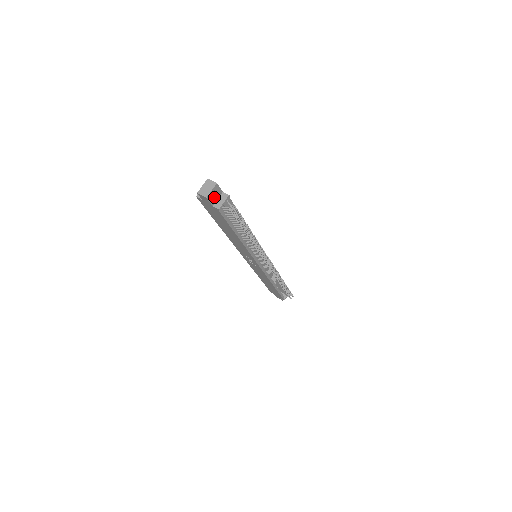
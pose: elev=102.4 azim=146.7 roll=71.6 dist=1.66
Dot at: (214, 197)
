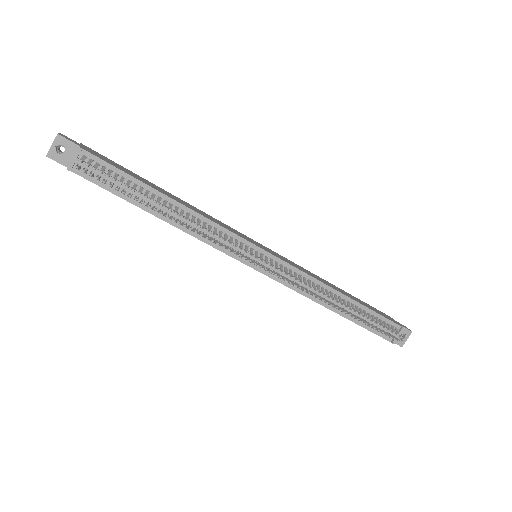
Dot at: (65, 155)
